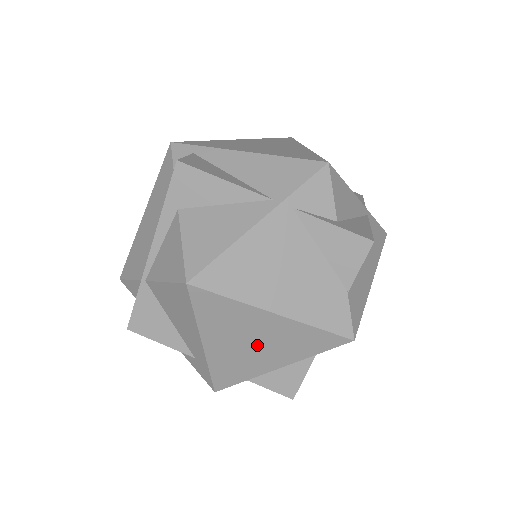
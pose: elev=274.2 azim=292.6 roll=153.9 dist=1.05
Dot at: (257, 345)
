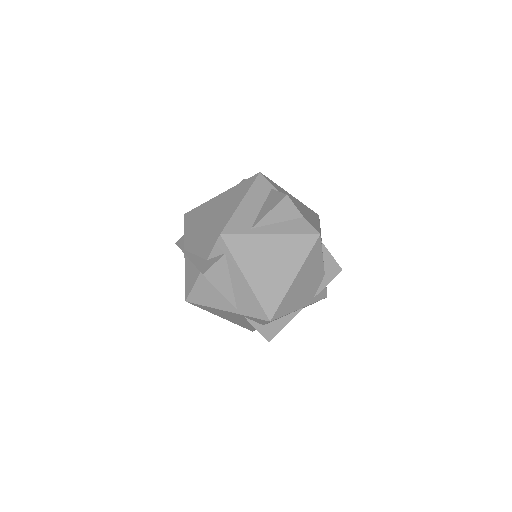
Dot at: occluded
